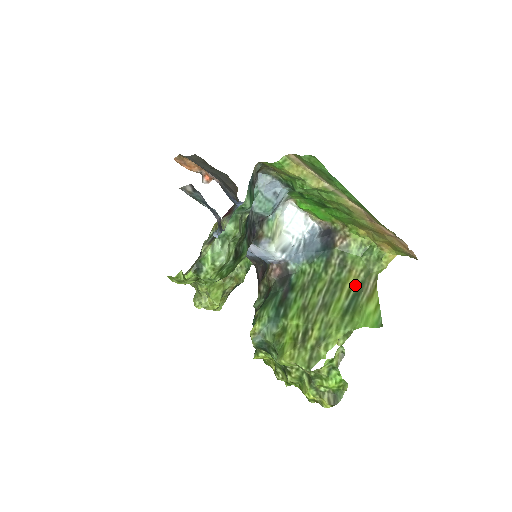
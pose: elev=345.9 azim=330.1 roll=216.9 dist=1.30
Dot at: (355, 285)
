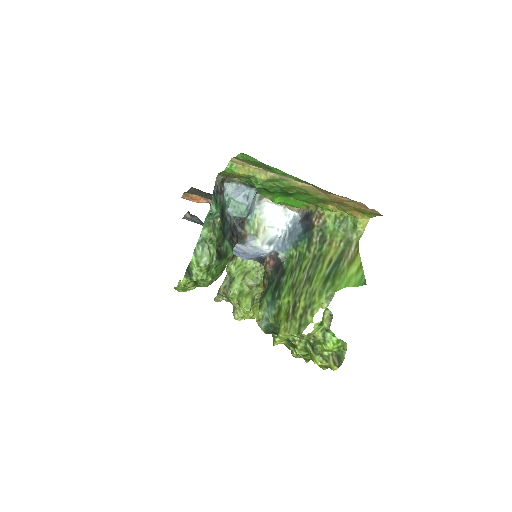
Dot at: (336, 255)
